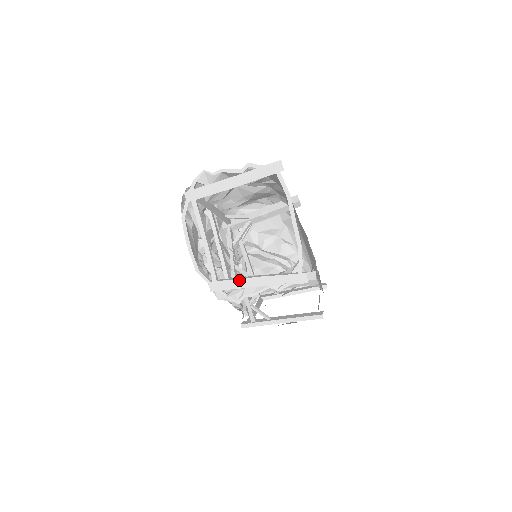
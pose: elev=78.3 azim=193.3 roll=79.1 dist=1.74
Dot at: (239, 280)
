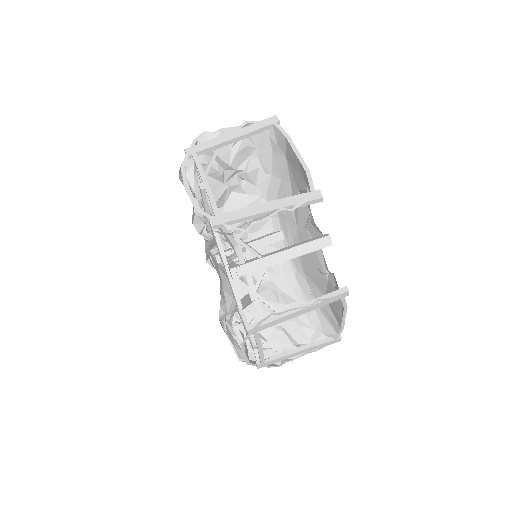
Dot at: (246, 209)
